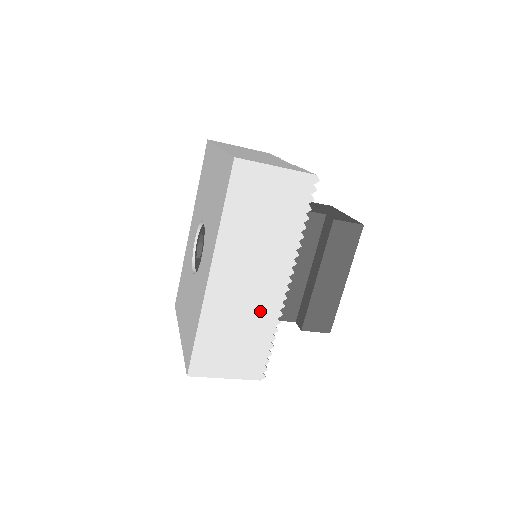
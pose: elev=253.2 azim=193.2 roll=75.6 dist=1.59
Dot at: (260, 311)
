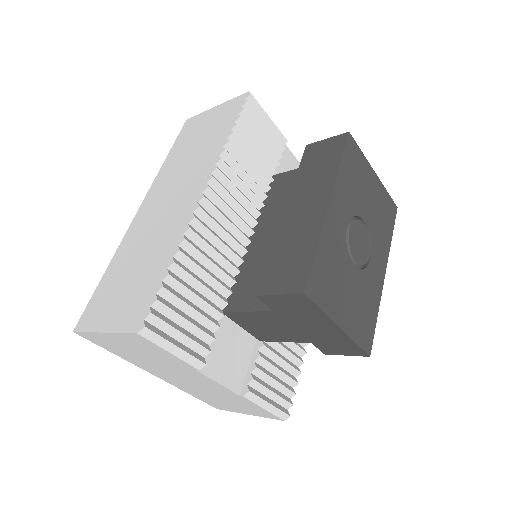
Dot at: (168, 231)
